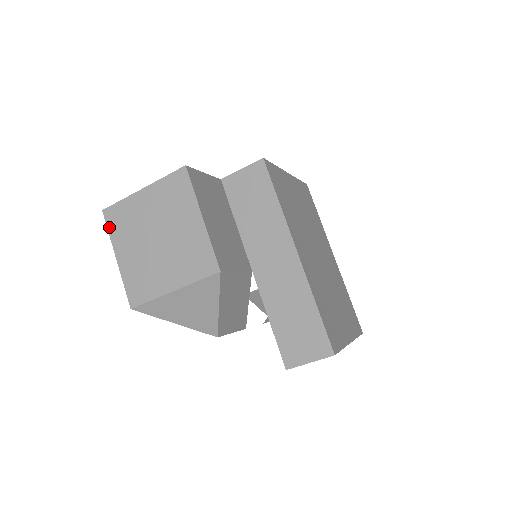
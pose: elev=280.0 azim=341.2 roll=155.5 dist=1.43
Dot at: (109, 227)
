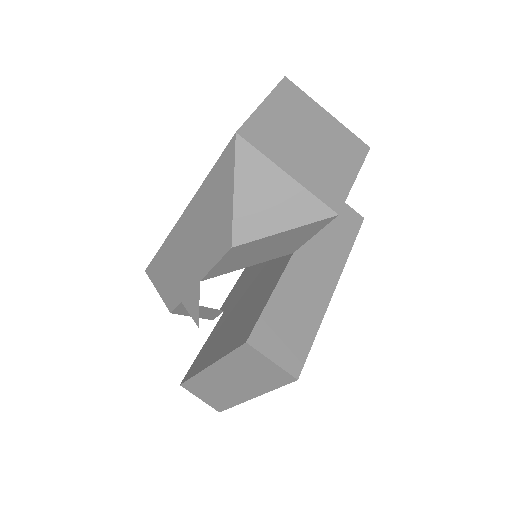
Dot at: (280, 87)
